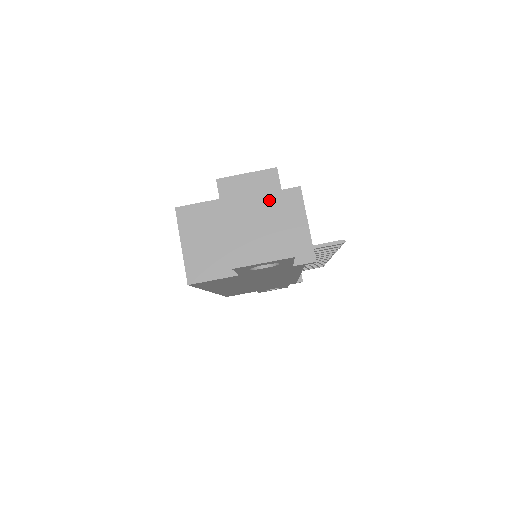
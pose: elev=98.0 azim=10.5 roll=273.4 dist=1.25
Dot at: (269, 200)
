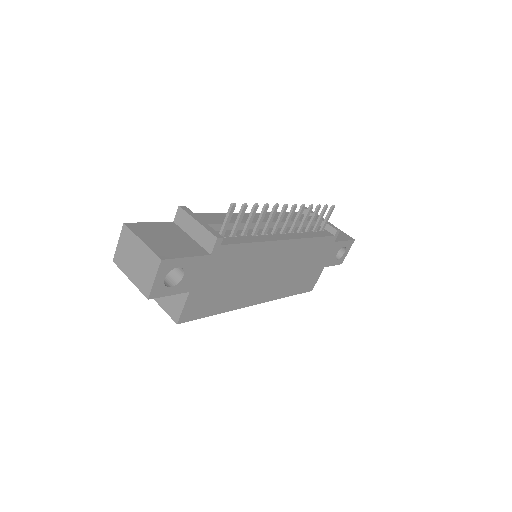
Dot at: (133, 244)
